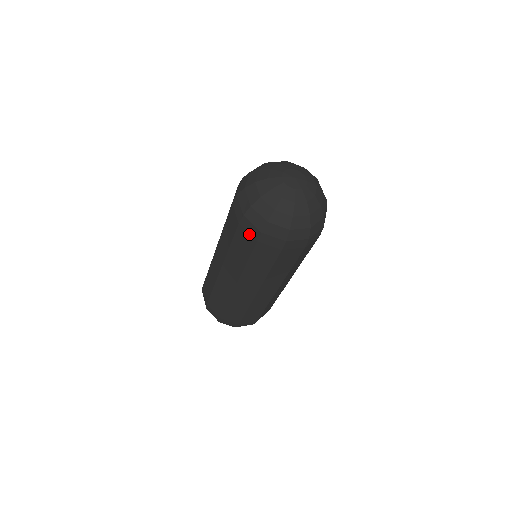
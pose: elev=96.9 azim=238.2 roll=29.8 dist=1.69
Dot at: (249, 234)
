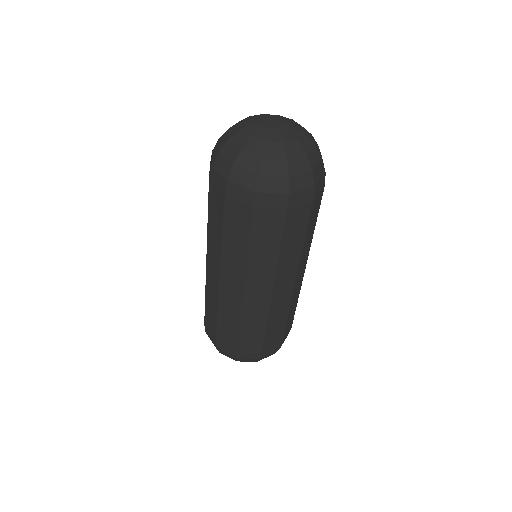
Dot at: (241, 203)
